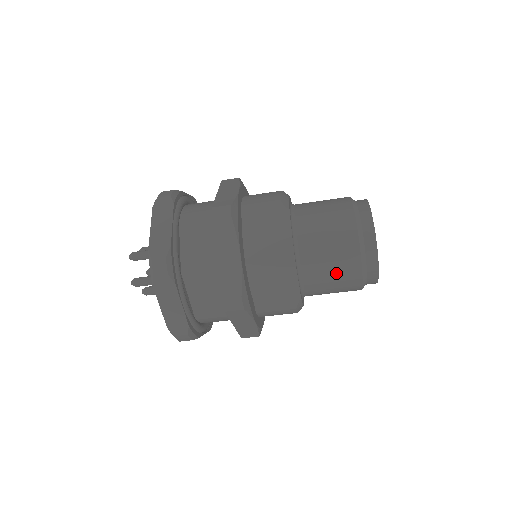
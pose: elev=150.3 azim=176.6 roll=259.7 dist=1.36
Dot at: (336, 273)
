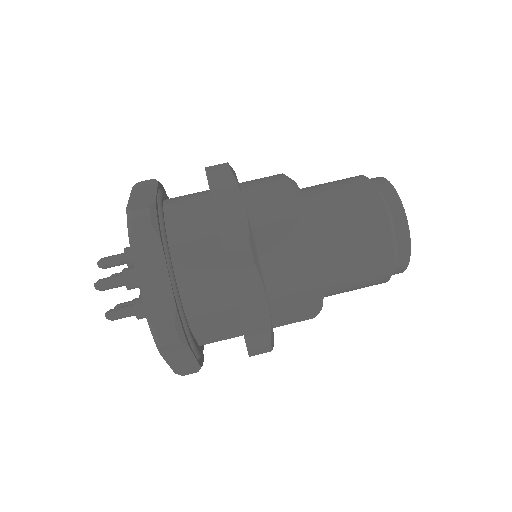
Dot at: (363, 284)
